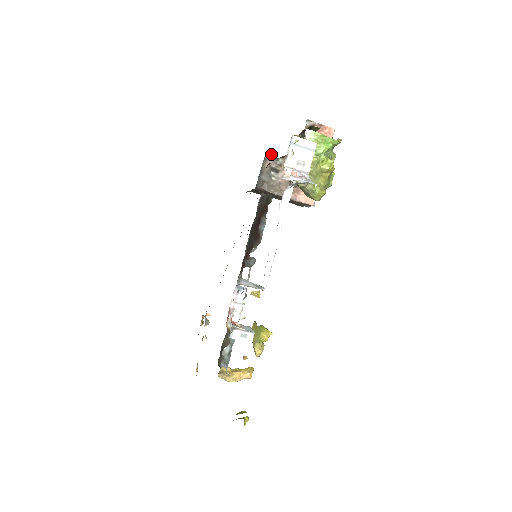
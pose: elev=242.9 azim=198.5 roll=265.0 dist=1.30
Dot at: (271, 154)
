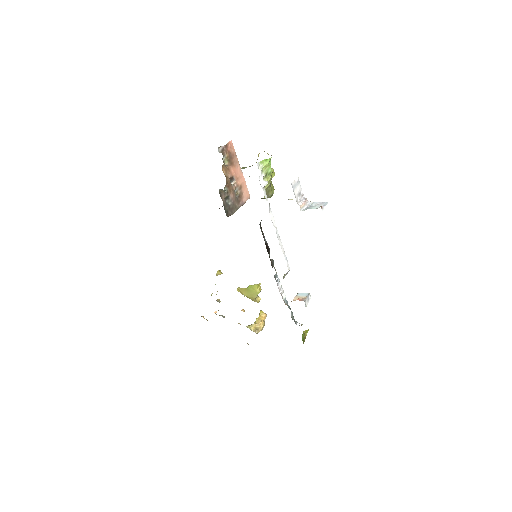
Dot at: (221, 191)
